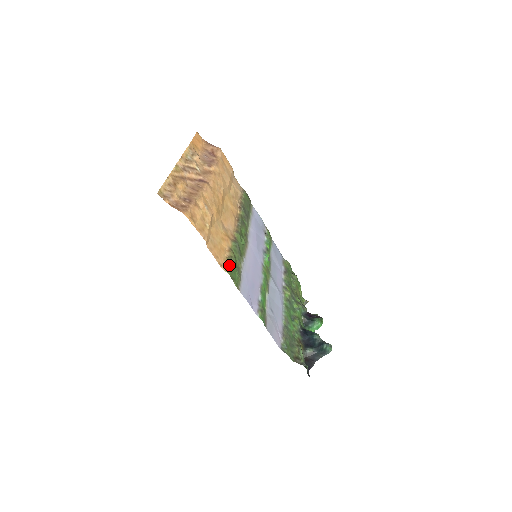
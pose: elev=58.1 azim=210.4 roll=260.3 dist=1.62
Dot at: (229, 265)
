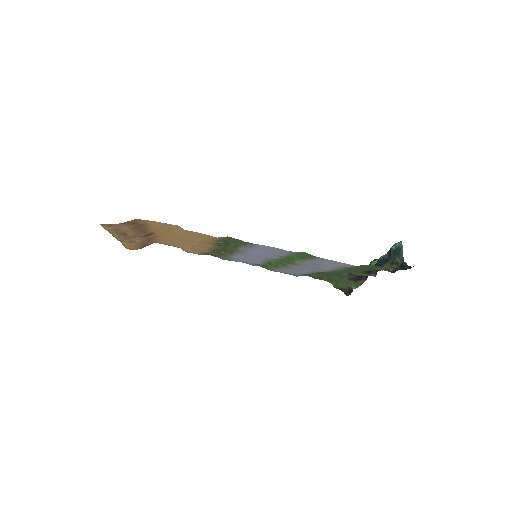
Dot at: occluded
